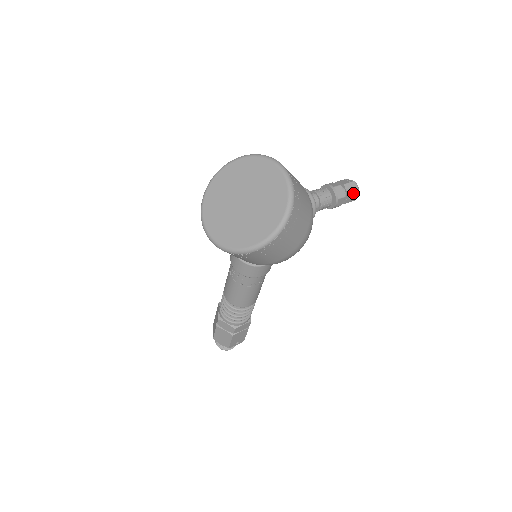
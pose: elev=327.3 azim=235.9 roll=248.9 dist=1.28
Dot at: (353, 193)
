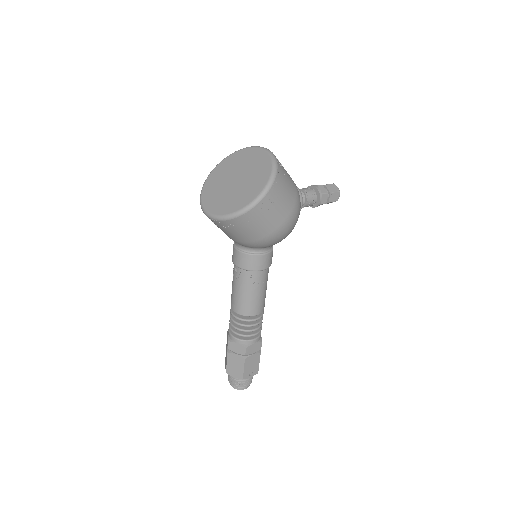
Dot at: (334, 191)
